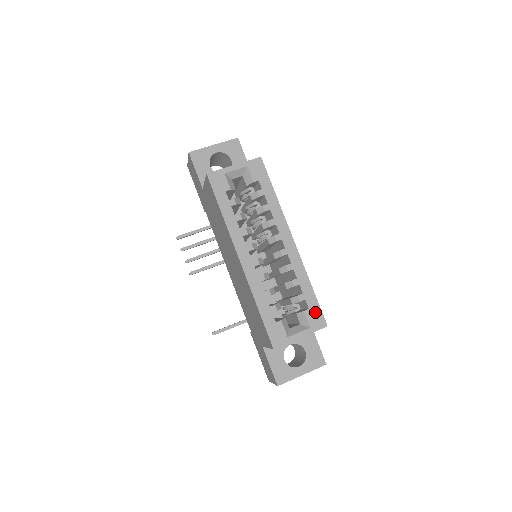
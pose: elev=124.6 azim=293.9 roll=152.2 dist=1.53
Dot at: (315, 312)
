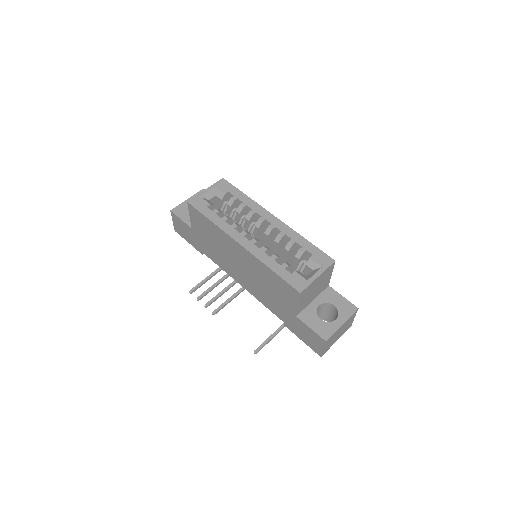
Dot at: (319, 255)
